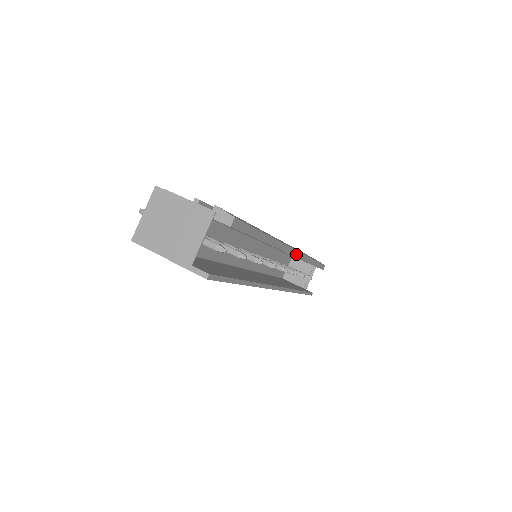
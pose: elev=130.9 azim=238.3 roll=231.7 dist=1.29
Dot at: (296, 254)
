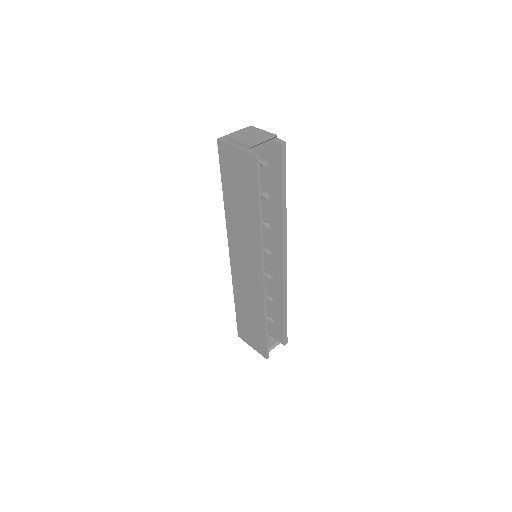
Dot at: (285, 266)
